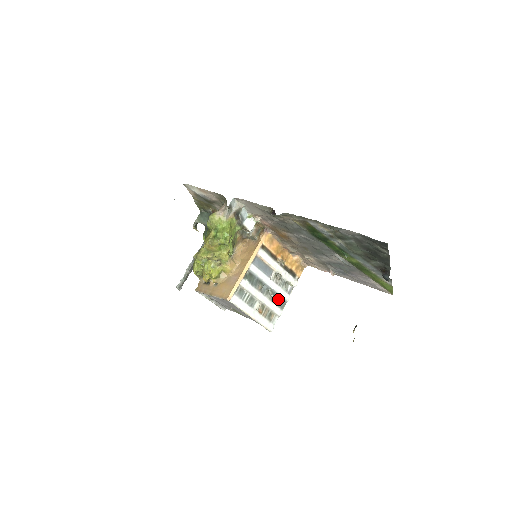
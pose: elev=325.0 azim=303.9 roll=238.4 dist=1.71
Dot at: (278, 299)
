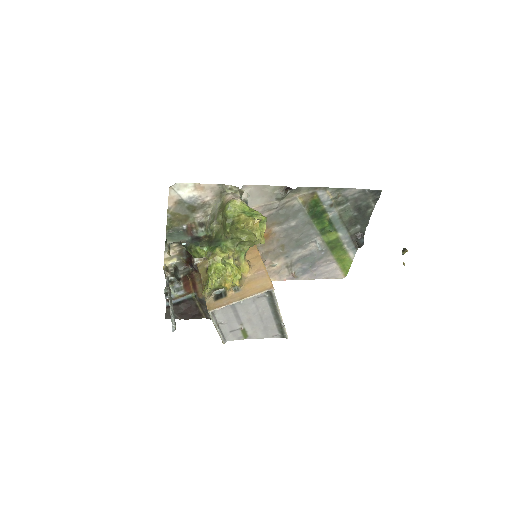
Dot at: occluded
